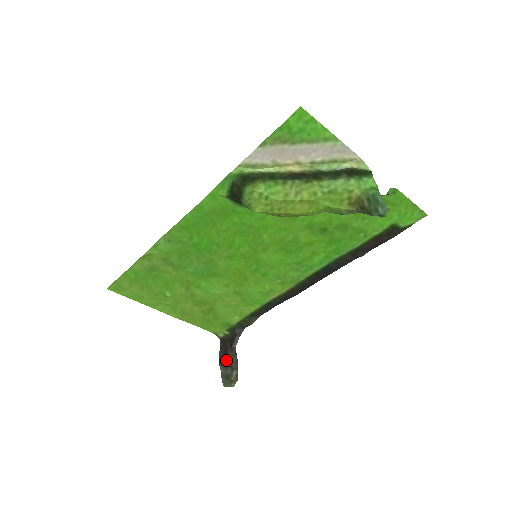
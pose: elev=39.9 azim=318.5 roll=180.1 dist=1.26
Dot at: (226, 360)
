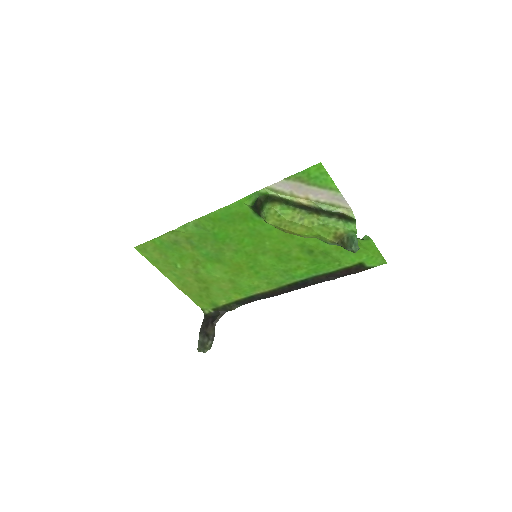
Dot at: (206, 331)
